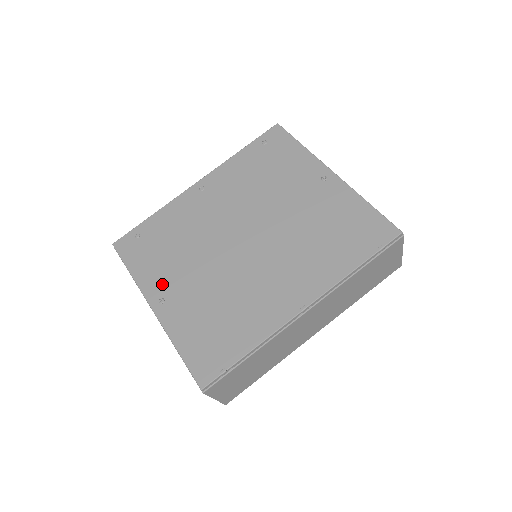
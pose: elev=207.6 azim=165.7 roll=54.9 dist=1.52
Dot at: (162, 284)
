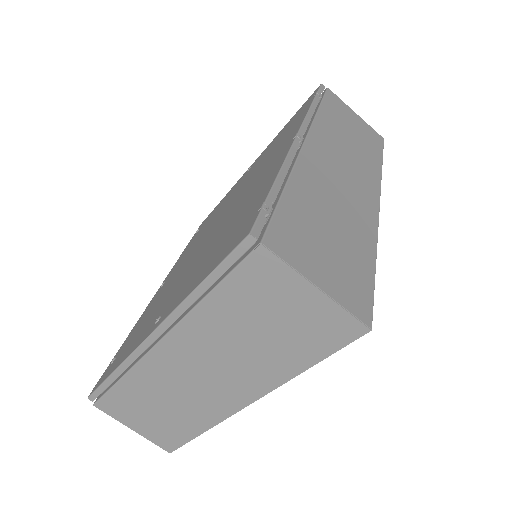
Dot at: (153, 321)
